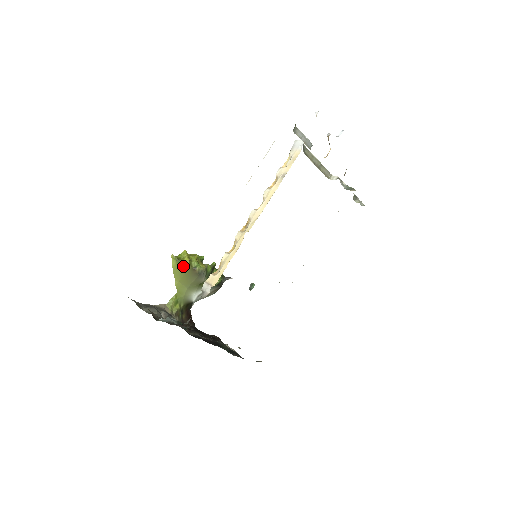
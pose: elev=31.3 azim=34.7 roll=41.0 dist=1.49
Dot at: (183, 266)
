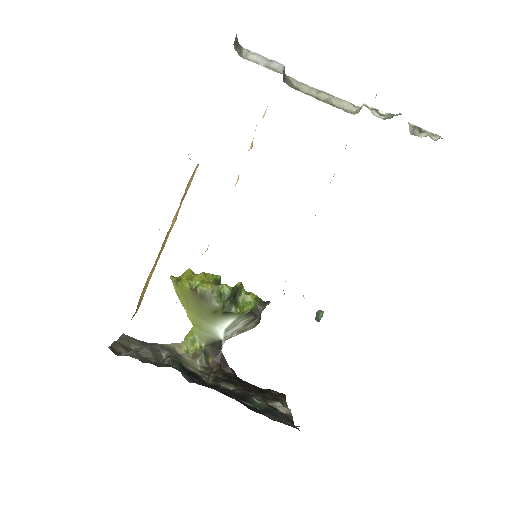
Dot at: (183, 288)
